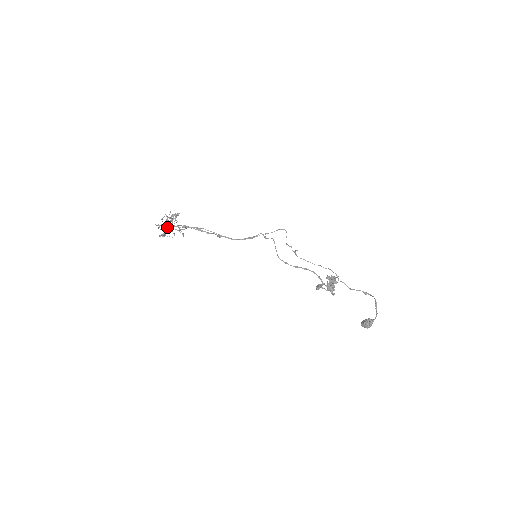
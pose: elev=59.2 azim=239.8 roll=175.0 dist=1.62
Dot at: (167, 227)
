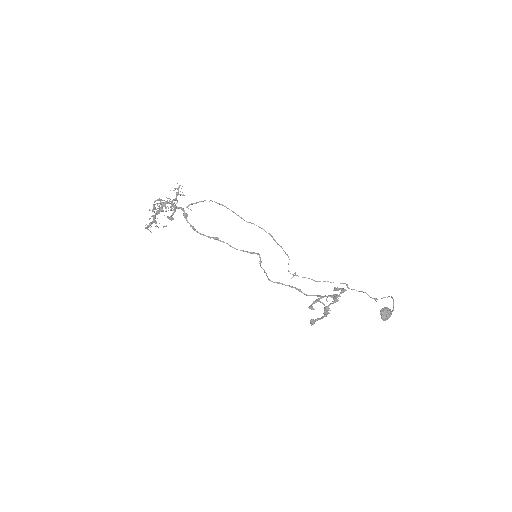
Dot at: (172, 202)
